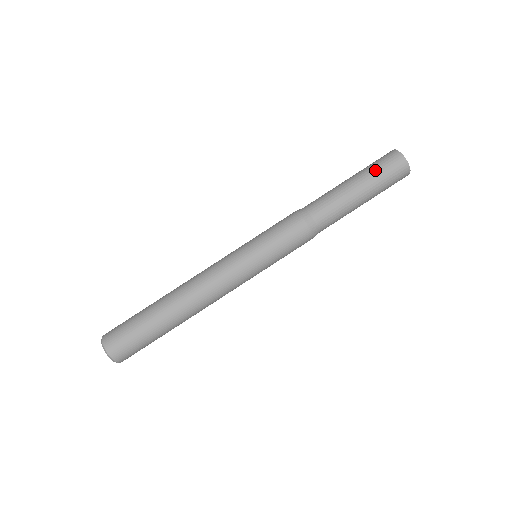
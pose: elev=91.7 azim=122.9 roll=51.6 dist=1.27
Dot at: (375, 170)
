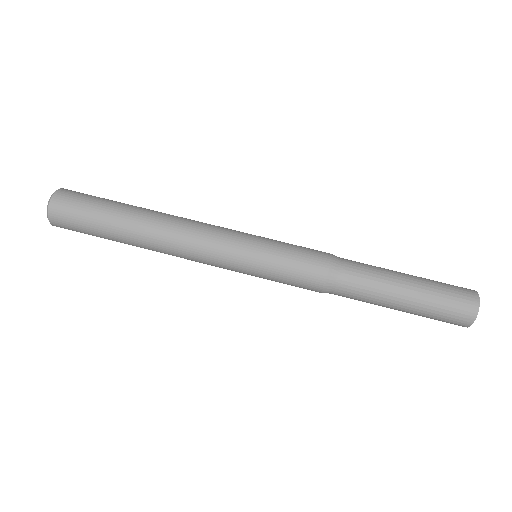
Dot at: (439, 285)
